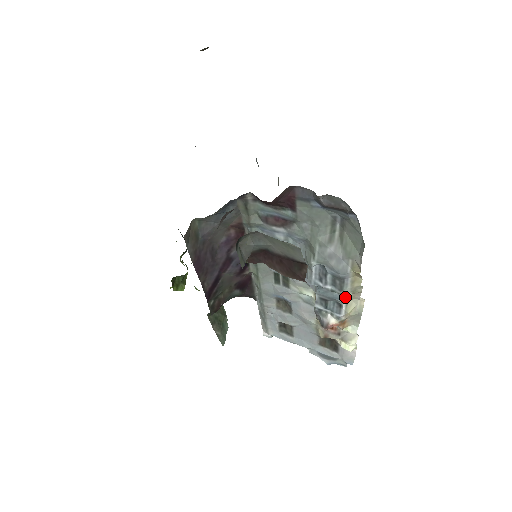
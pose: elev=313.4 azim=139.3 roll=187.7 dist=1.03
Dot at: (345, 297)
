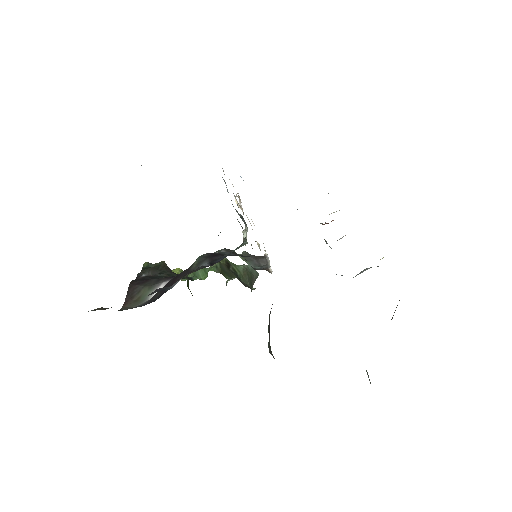
Dot at: occluded
